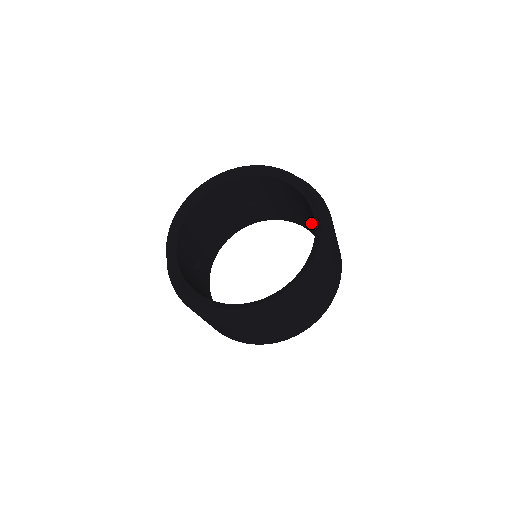
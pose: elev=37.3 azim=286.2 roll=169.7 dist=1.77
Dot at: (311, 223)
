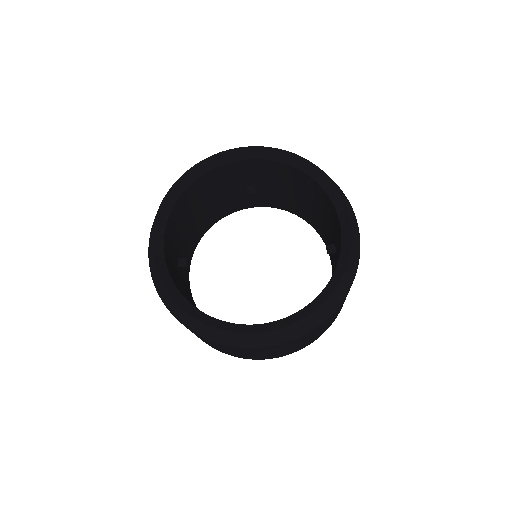
Dot at: (319, 219)
